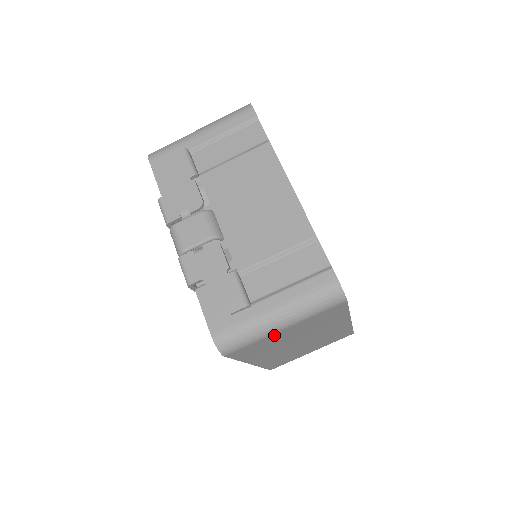
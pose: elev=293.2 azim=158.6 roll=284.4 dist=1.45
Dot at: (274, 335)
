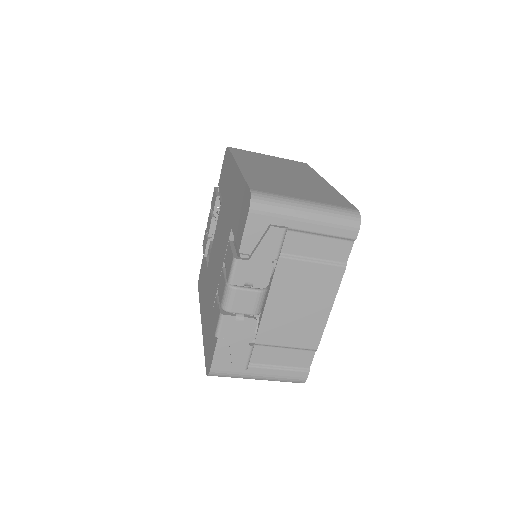
Dot at: occluded
